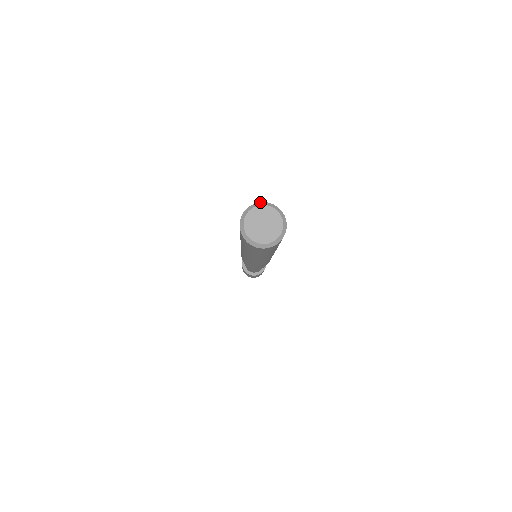
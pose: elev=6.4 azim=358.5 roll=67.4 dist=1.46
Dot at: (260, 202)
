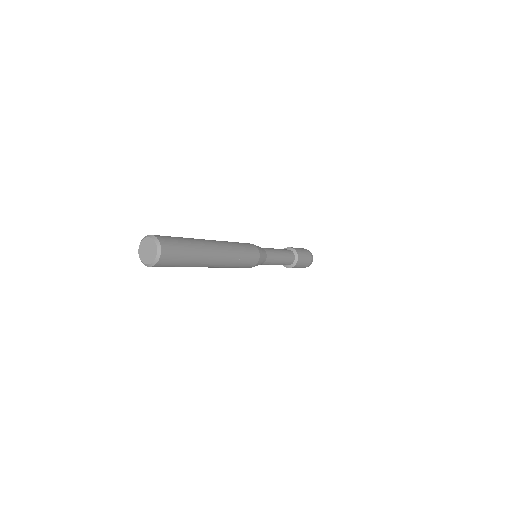
Dot at: (157, 238)
